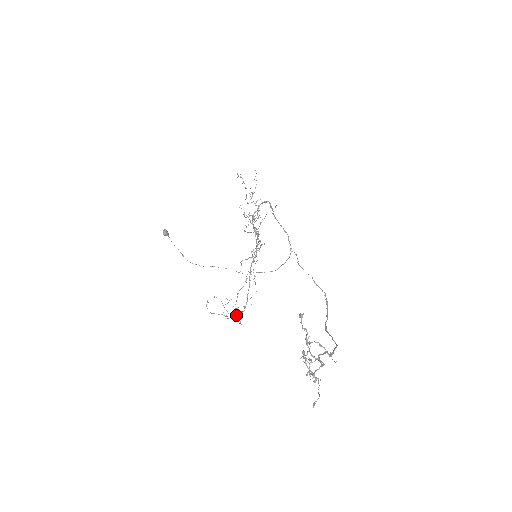
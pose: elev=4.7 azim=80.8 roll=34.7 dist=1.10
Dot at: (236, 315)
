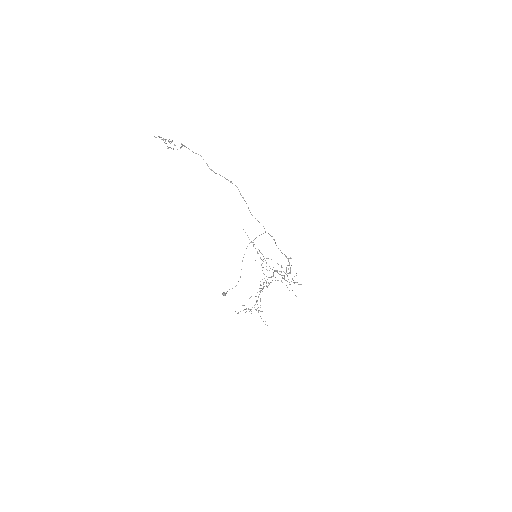
Dot at: occluded
